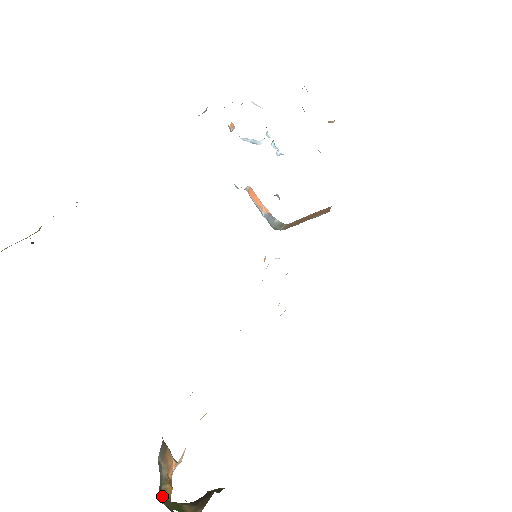
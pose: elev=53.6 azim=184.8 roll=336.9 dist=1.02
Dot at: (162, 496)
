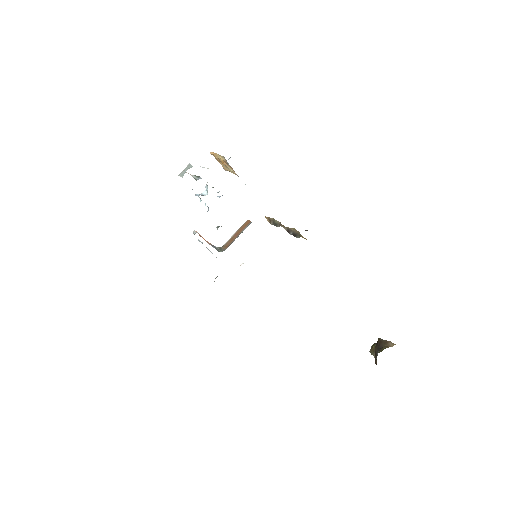
Dot at: occluded
